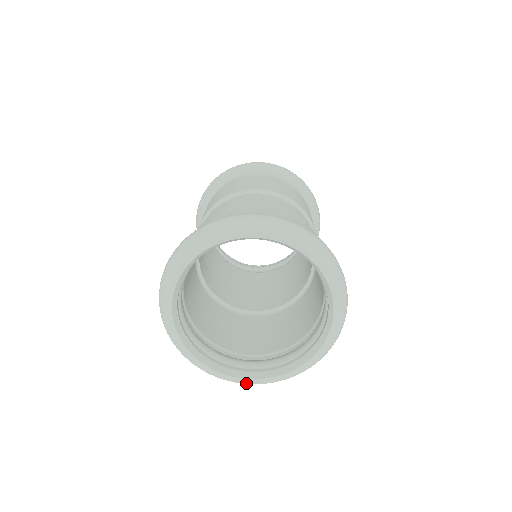
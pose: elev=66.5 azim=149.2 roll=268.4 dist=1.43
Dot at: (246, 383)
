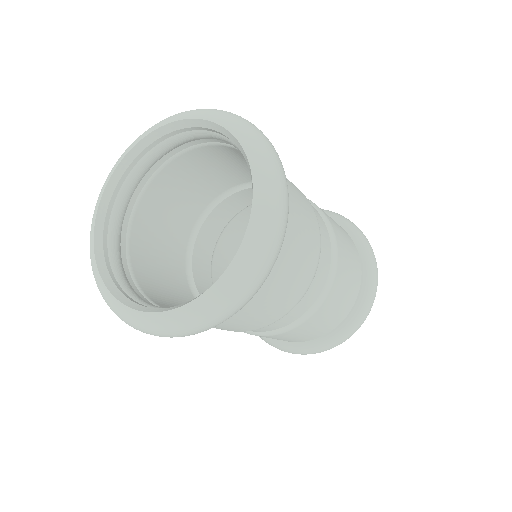
Dot at: (157, 325)
